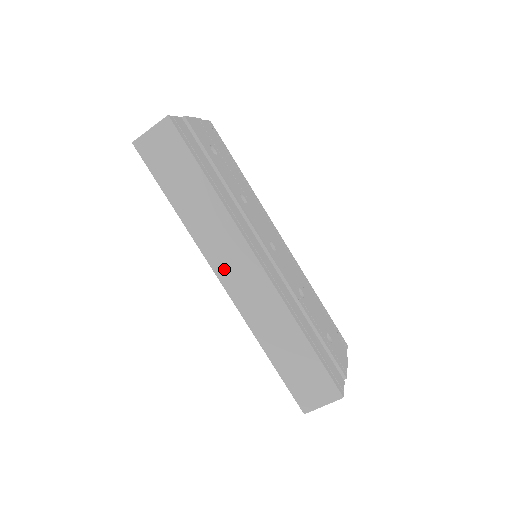
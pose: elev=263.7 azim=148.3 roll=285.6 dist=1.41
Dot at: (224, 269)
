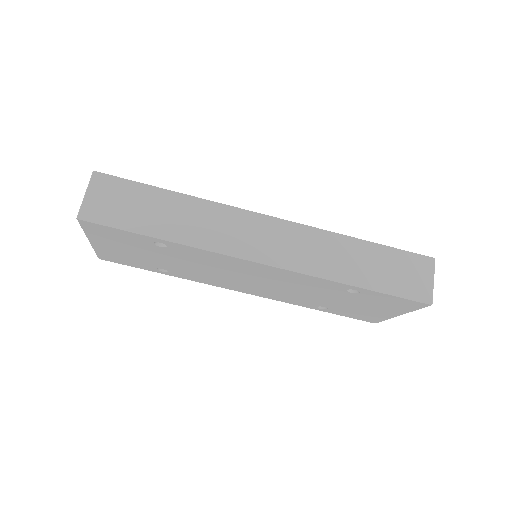
Dot at: (254, 249)
